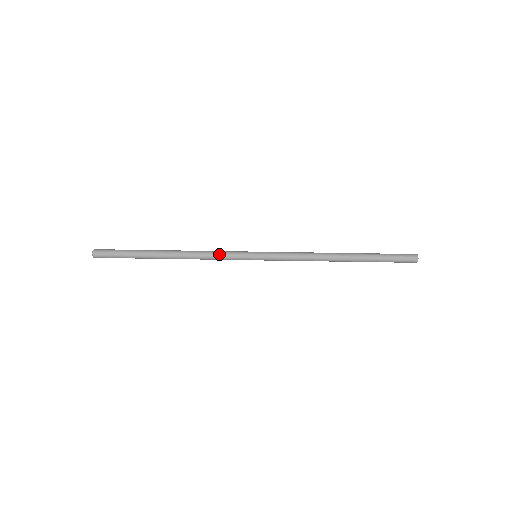
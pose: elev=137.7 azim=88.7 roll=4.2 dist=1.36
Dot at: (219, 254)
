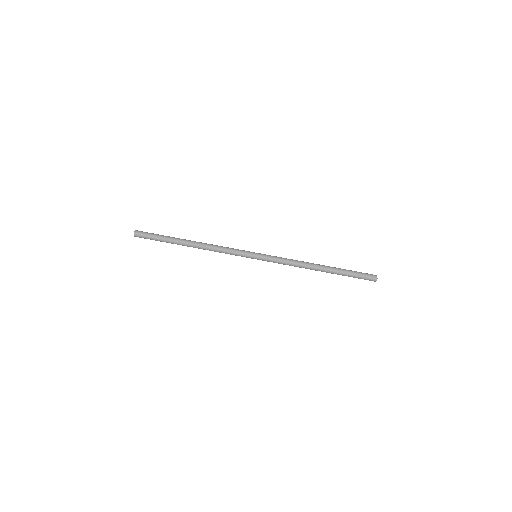
Dot at: (229, 249)
